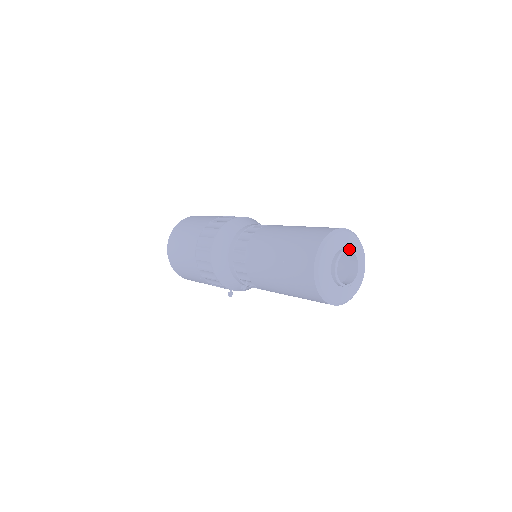
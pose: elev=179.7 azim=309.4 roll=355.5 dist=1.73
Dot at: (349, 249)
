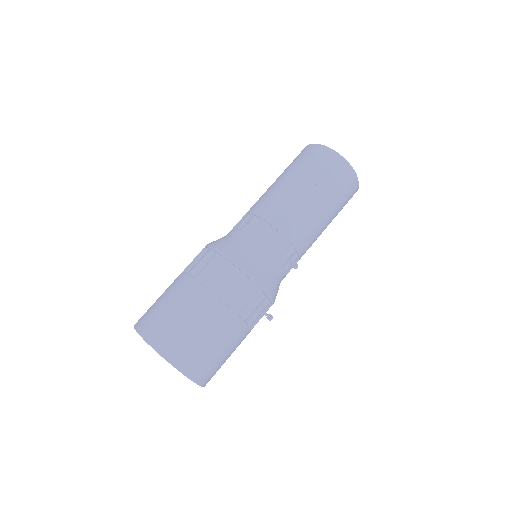
Dot at: occluded
